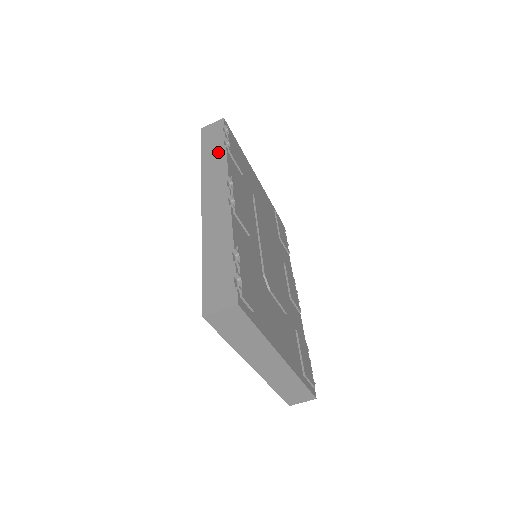
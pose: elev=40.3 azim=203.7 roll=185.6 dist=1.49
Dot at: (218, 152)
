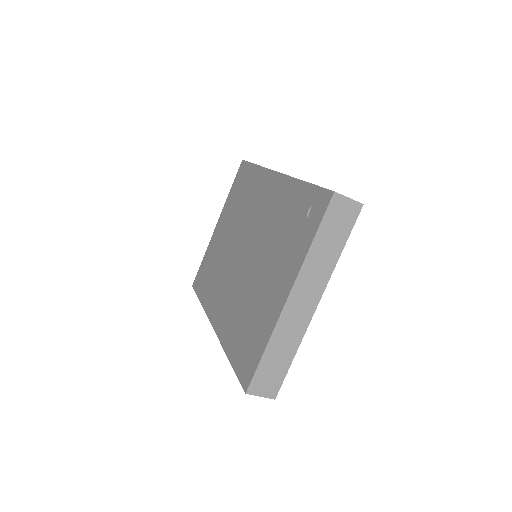
Dot at: occluded
